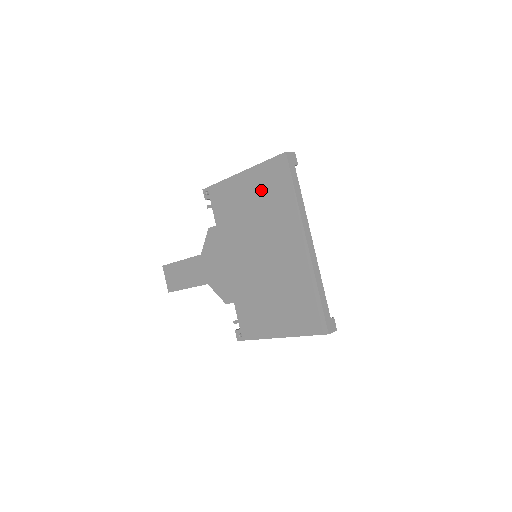
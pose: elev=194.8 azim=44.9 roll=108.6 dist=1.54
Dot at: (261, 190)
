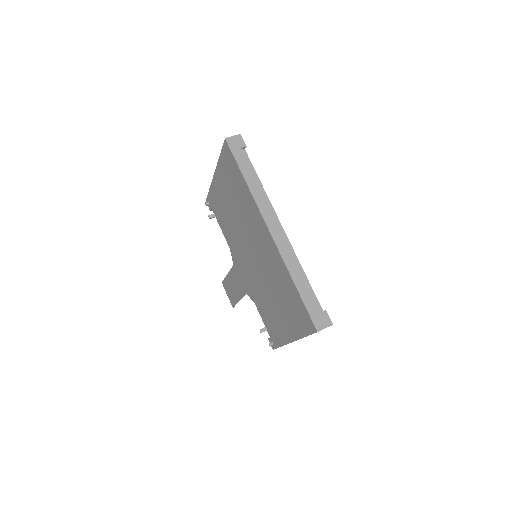
Dot at: (228, 186)
